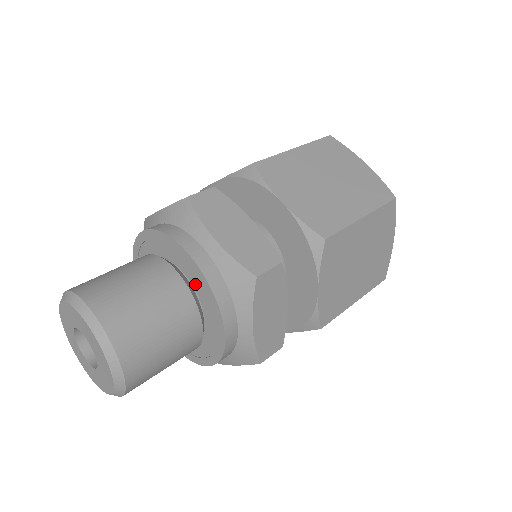
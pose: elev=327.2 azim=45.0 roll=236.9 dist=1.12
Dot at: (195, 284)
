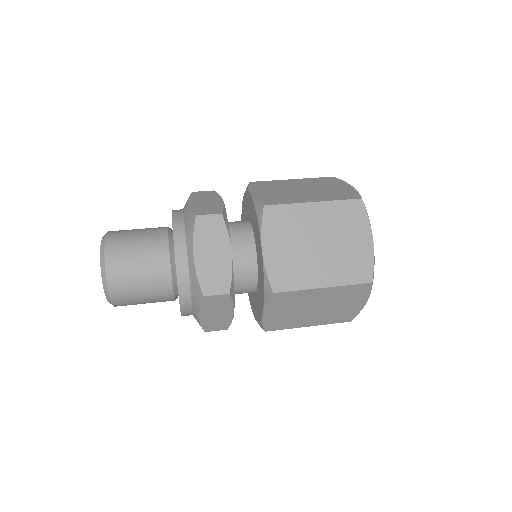
Dot at: occluded
